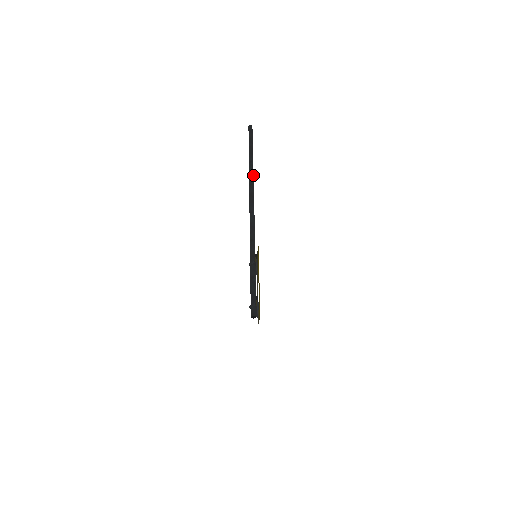
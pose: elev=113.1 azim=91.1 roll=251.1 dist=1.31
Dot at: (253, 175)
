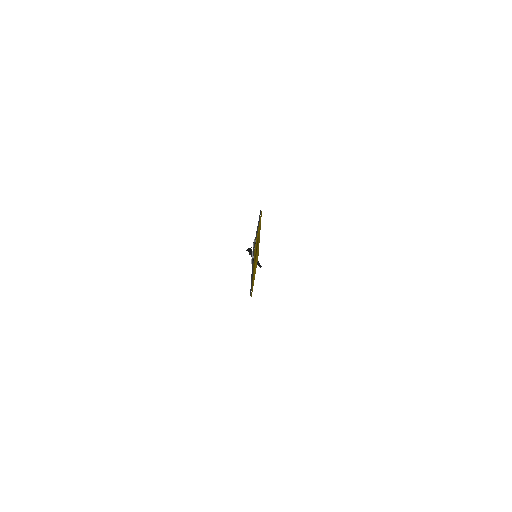
Dot at: occluded
